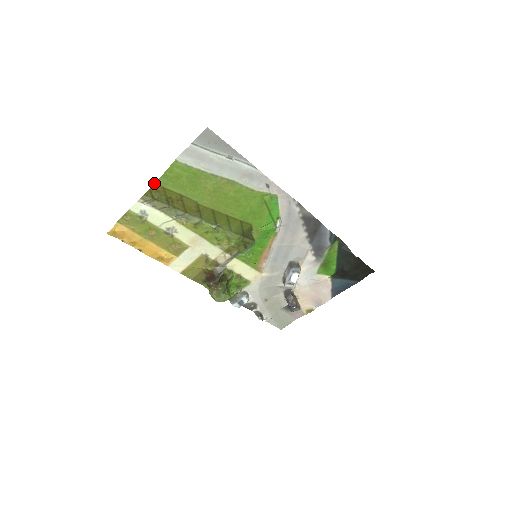
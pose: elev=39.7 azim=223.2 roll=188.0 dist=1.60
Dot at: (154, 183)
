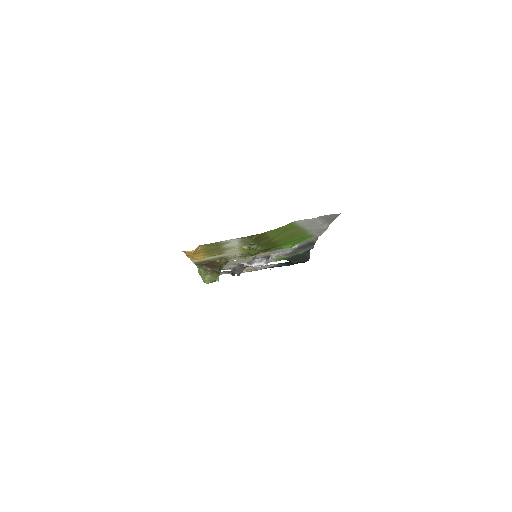
Dot at: occluded
